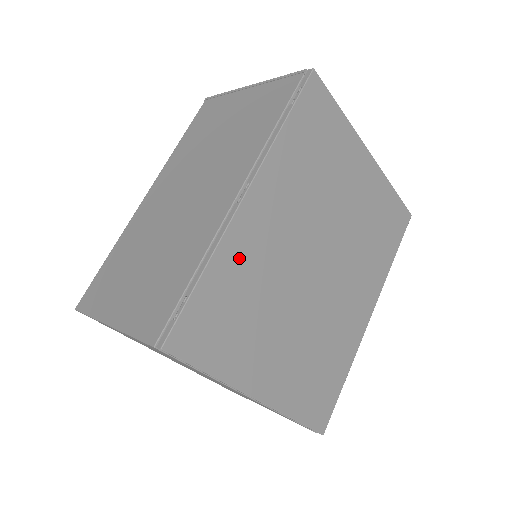
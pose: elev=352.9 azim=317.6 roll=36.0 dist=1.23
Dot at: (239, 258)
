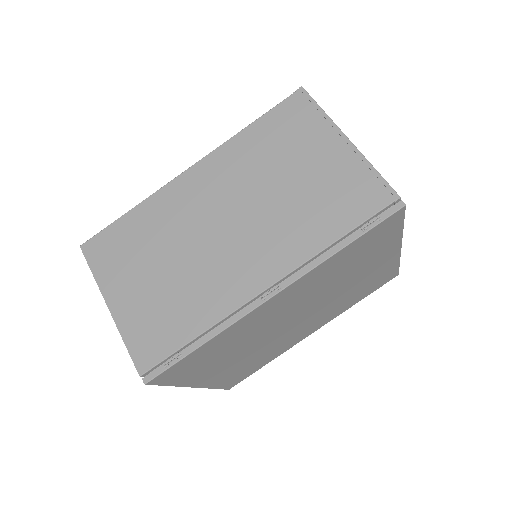
Dot at: (237, 331)
